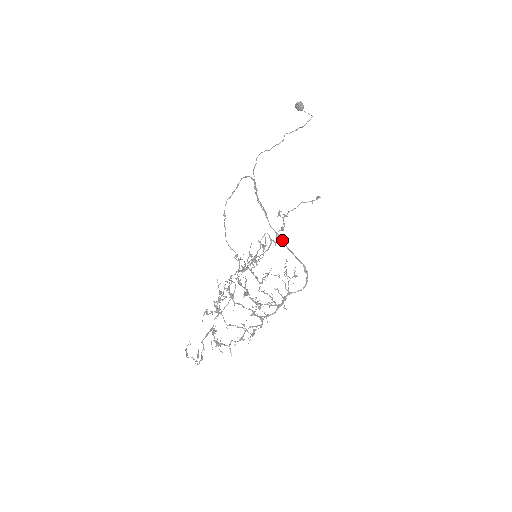
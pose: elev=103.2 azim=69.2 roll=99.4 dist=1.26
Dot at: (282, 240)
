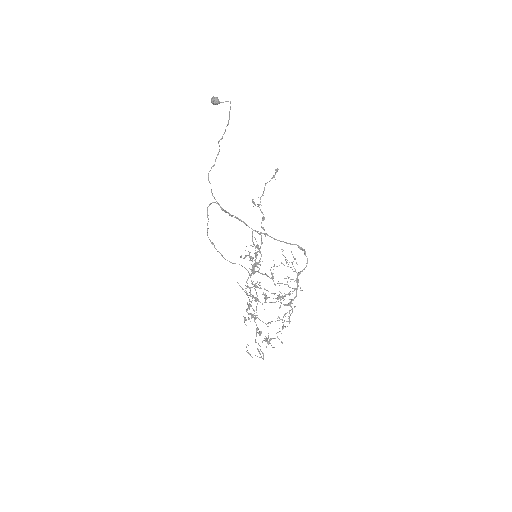
Dot at: occluded
